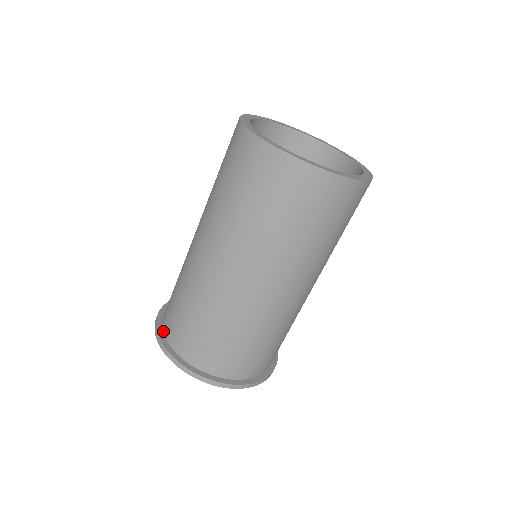
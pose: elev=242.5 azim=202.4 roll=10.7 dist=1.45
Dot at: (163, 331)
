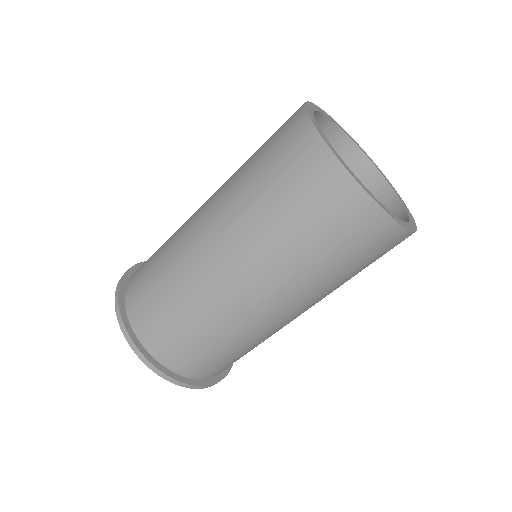
Dot at: (127, 314)
